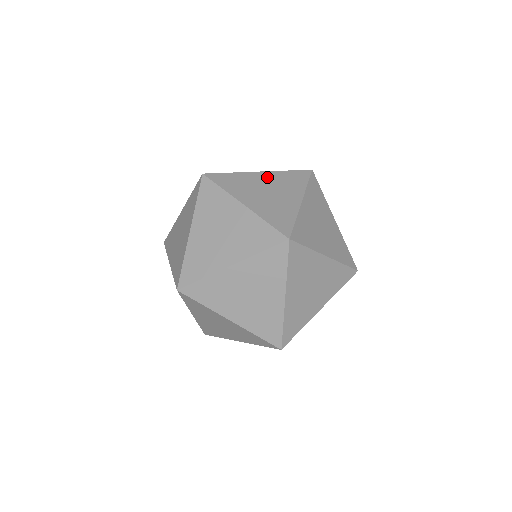
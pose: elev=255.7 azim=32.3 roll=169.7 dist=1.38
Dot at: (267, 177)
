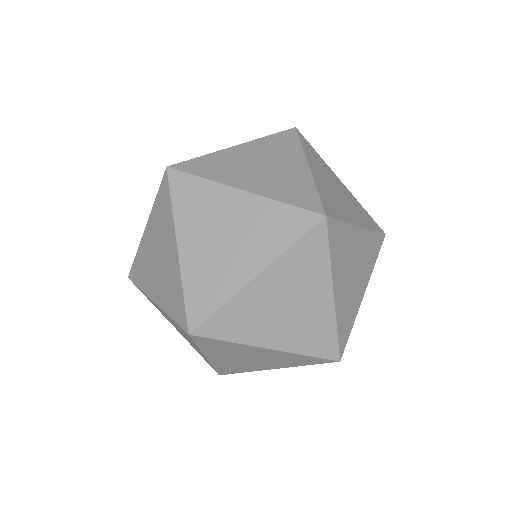
Dot at: (361, 241)
